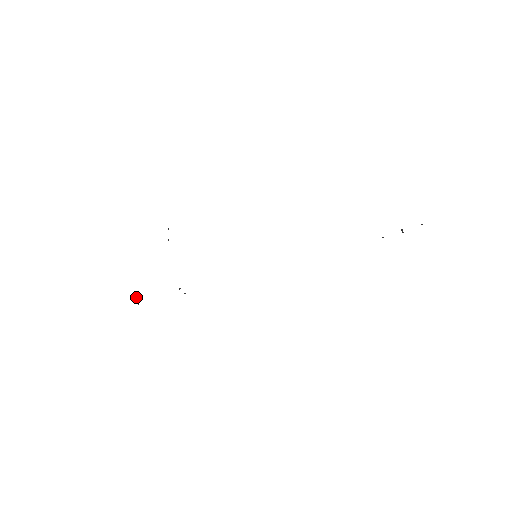
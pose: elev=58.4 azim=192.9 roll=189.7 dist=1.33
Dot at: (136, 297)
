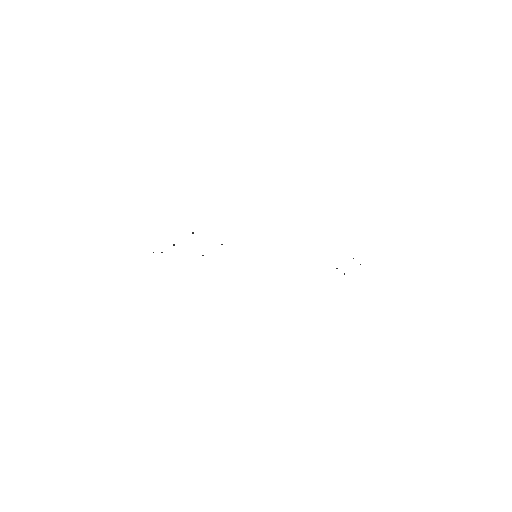
Dot at: (173, 244)
